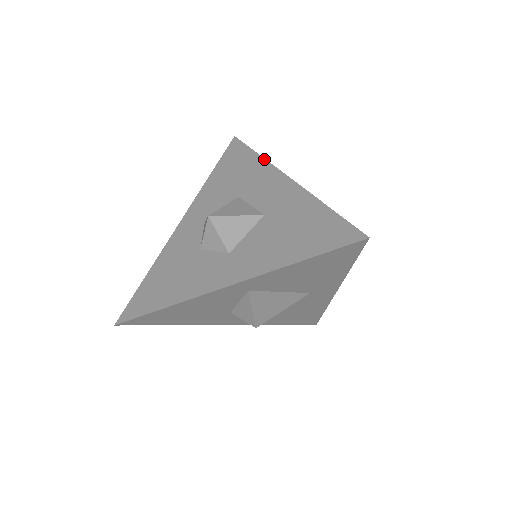
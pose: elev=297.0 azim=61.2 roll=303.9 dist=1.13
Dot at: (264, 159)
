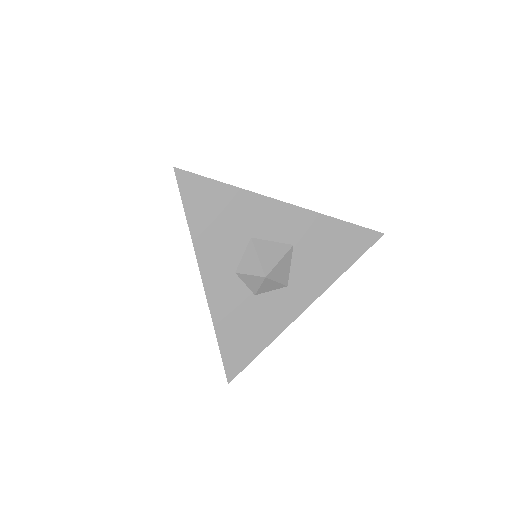
Dot at: (246, 191)
